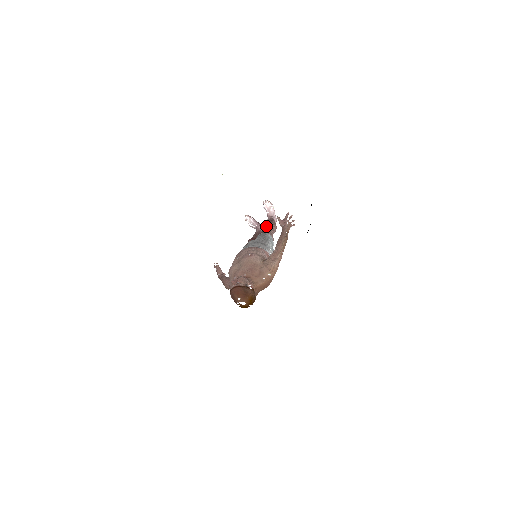
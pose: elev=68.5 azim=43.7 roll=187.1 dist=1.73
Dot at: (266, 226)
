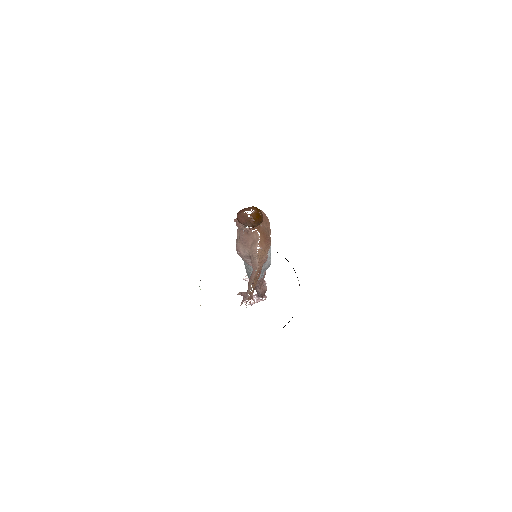
Dot at: occluded
